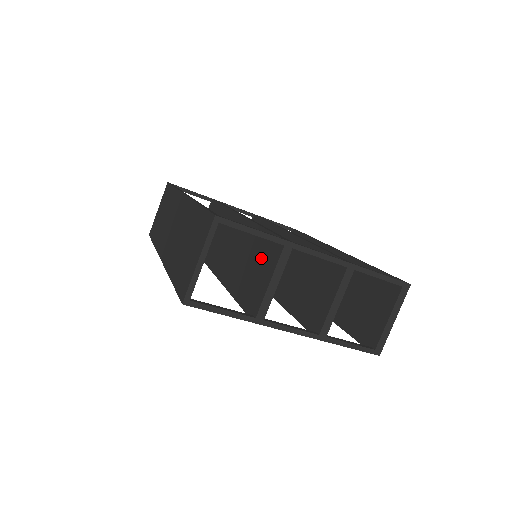
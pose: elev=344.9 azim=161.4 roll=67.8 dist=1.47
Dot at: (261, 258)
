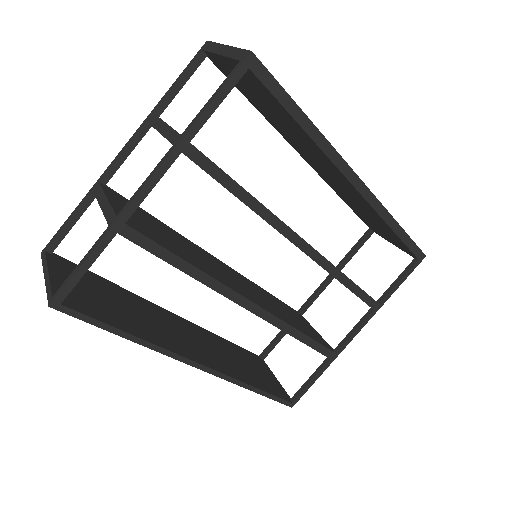
Dot at: occluded
